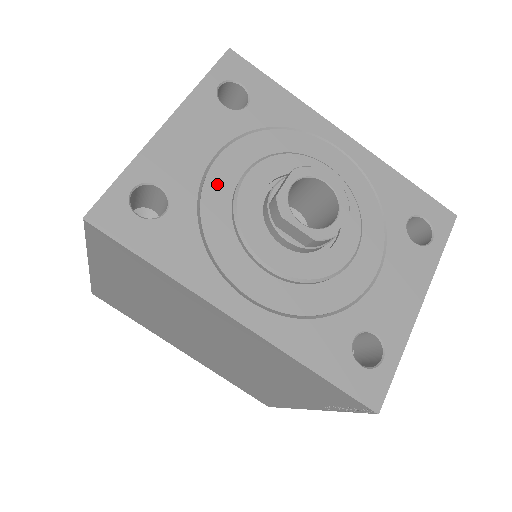
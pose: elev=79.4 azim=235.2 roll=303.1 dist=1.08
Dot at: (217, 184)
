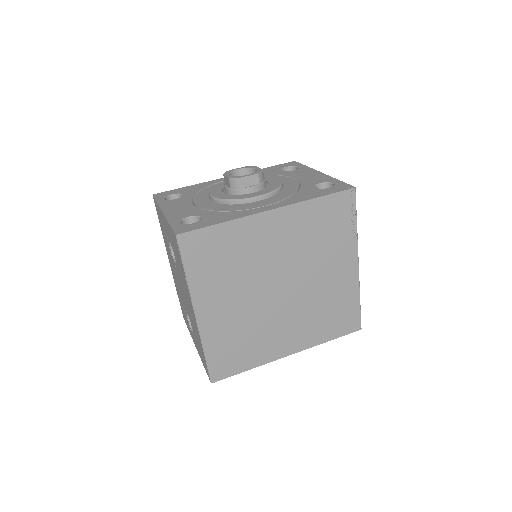
Dot at: (206, 205)
